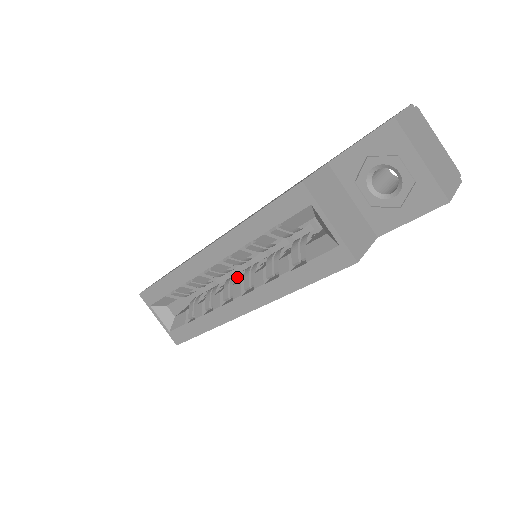
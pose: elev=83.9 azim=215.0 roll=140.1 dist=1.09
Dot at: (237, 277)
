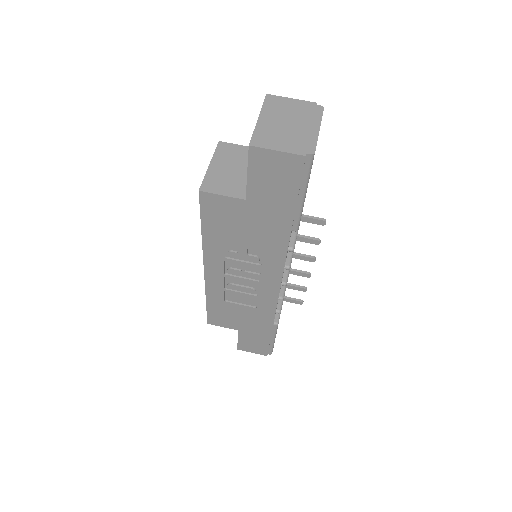
Dot at: occluded
